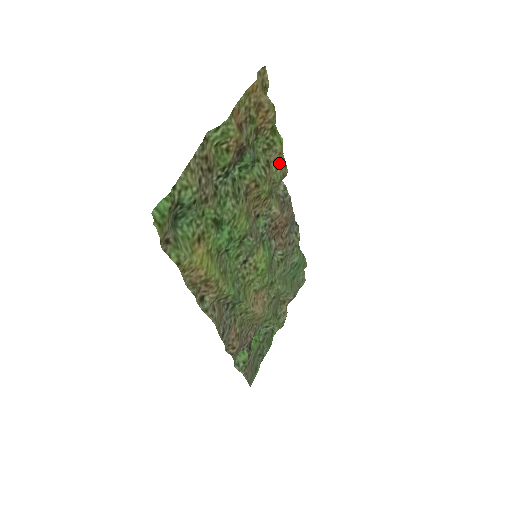
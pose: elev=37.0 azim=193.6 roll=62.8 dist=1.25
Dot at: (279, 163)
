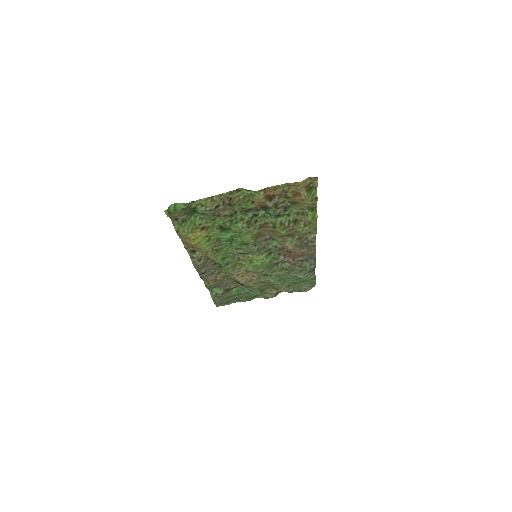
Dot at: (310, 225)
